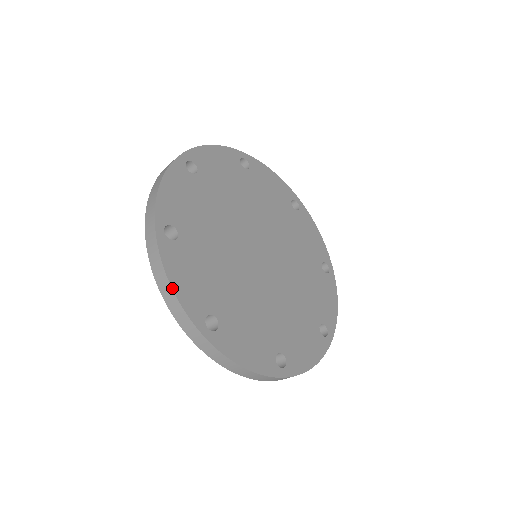
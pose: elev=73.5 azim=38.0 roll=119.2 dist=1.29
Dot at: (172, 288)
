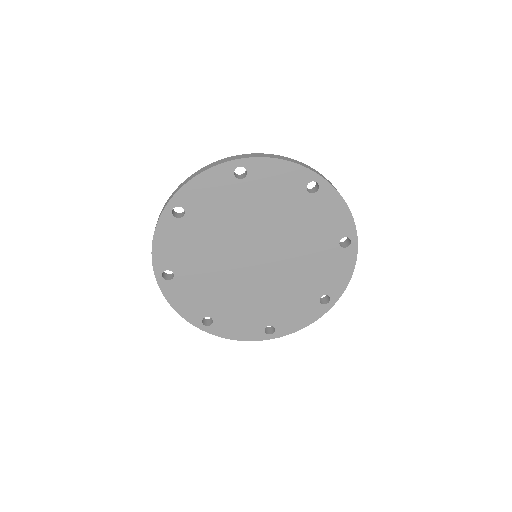
Dot at: (152, 244)
